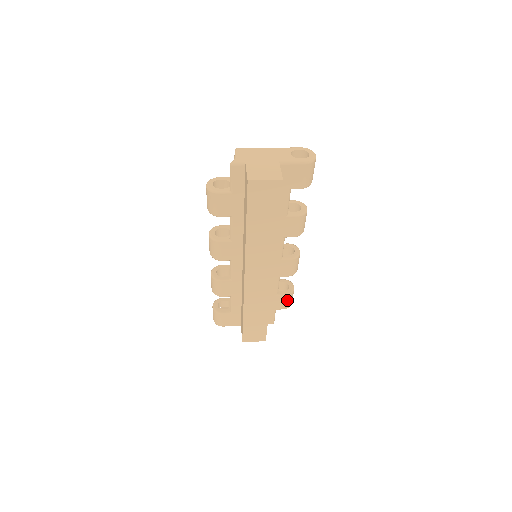
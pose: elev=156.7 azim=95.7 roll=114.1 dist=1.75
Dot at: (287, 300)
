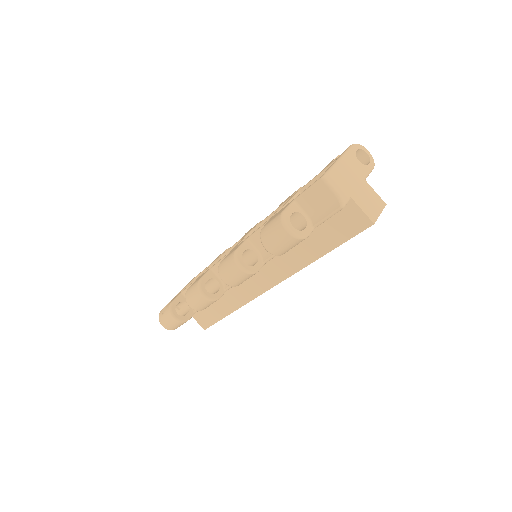
Dot at: occluded
